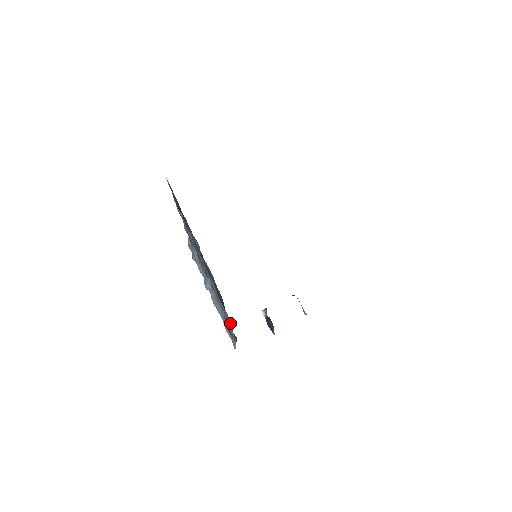
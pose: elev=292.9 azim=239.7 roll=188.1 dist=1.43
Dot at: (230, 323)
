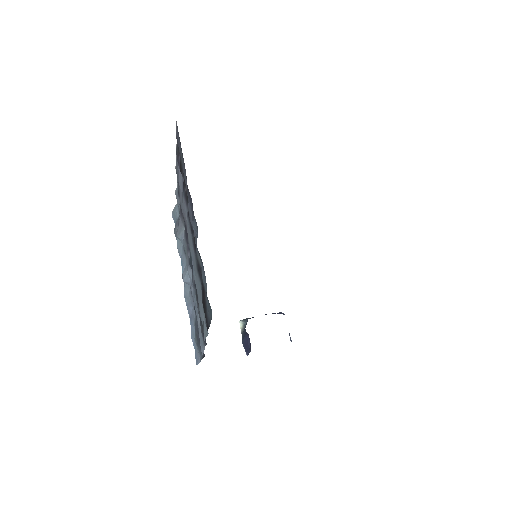
Dot at: (205, 341)
